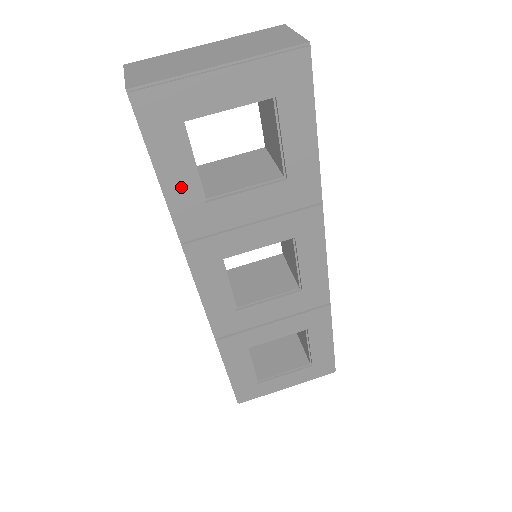
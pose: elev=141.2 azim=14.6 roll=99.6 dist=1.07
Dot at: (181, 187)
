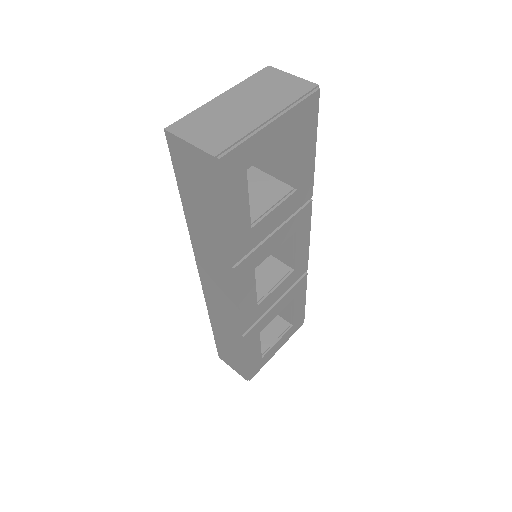
Dot at: (239, 222)
